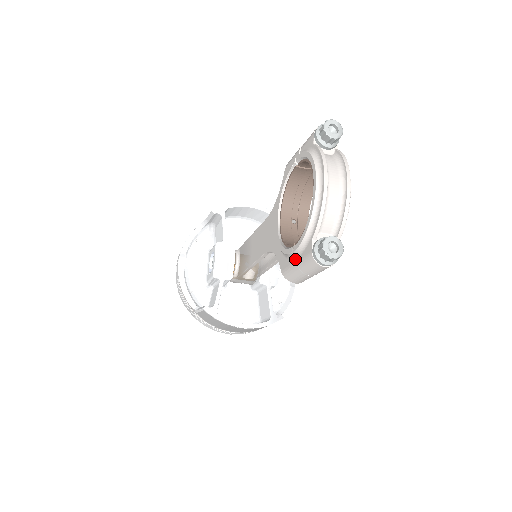
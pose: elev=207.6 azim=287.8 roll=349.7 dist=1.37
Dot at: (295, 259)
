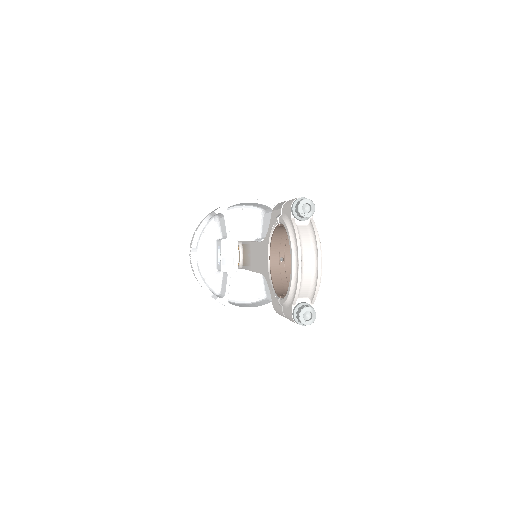
Dot at: (281, 308)
